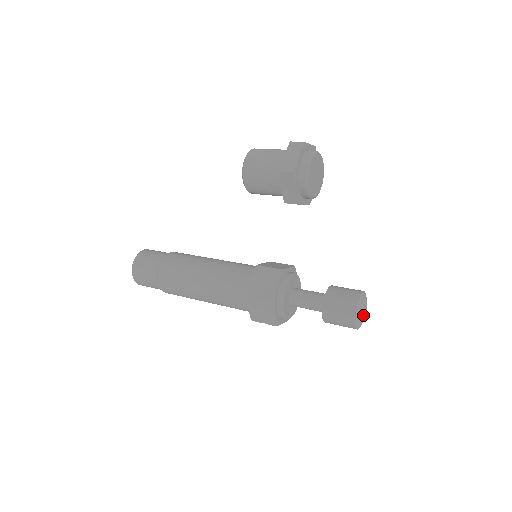
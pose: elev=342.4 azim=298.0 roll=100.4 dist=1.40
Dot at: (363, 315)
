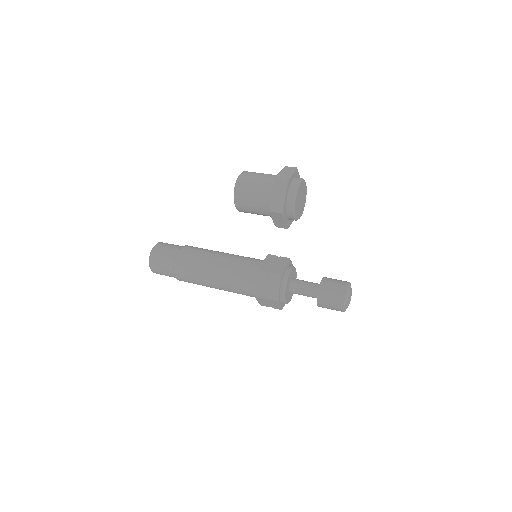
Dot at: (349, 302)
